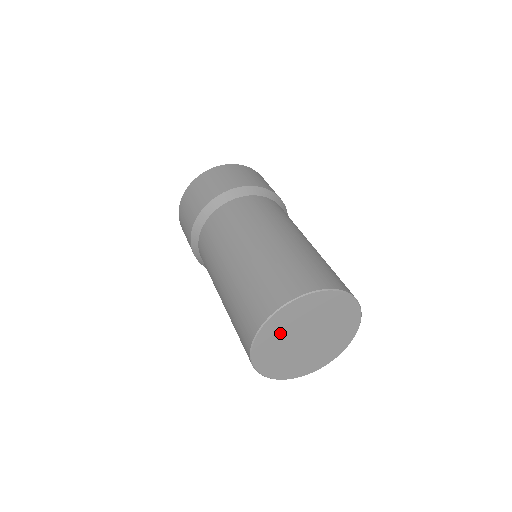
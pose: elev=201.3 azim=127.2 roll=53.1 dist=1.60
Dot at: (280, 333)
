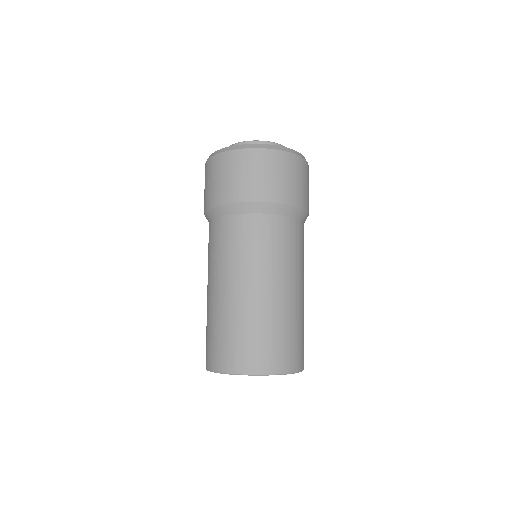
Dot at: occluded
